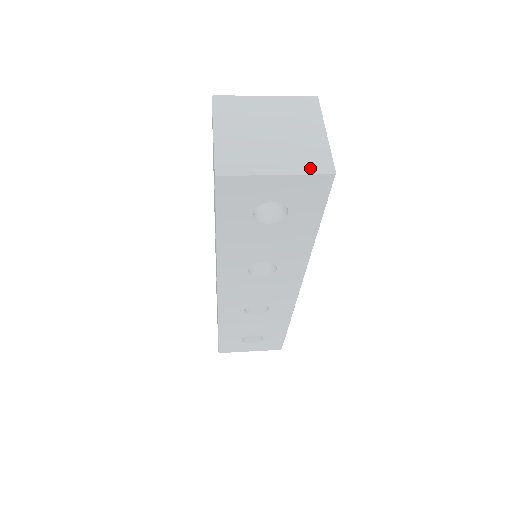
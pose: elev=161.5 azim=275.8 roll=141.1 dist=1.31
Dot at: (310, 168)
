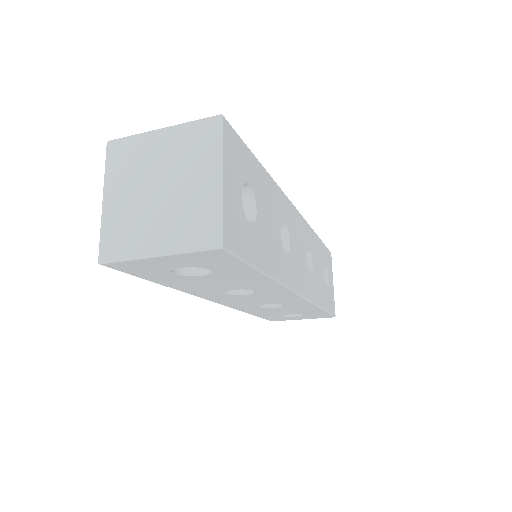
Dot at: (195, 242)
